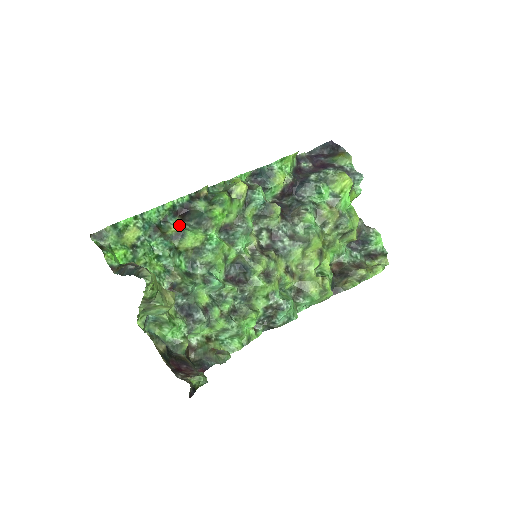
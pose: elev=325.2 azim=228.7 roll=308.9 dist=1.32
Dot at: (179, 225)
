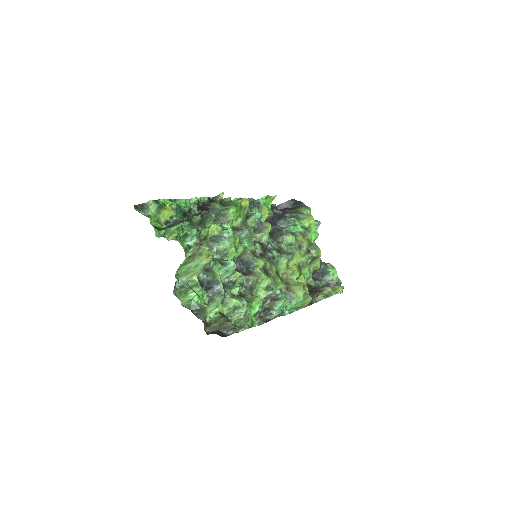
Dot at: (200, 218)
